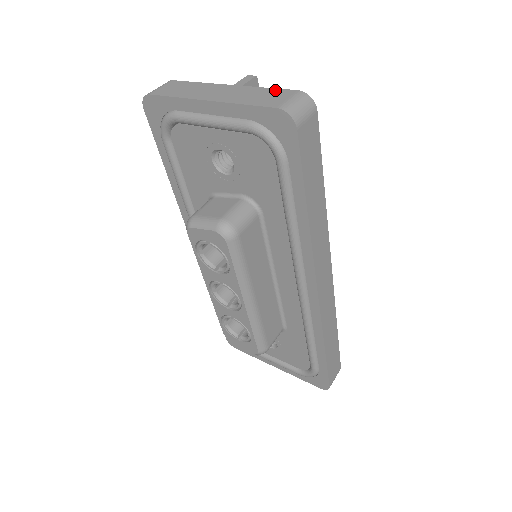
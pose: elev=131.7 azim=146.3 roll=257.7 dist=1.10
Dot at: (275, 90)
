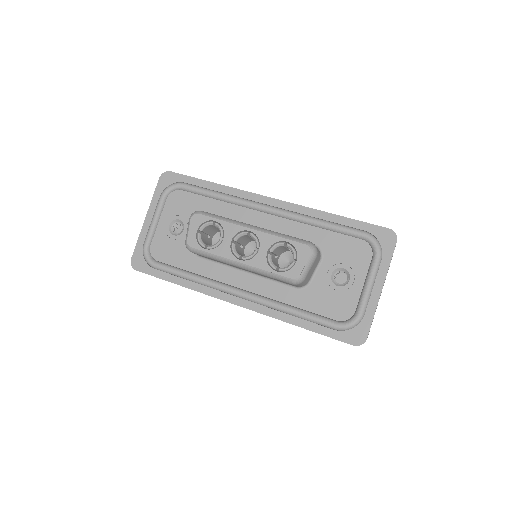
Dot at: occluded
